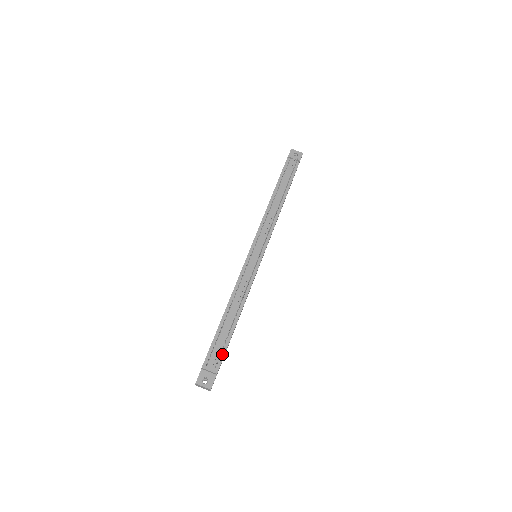
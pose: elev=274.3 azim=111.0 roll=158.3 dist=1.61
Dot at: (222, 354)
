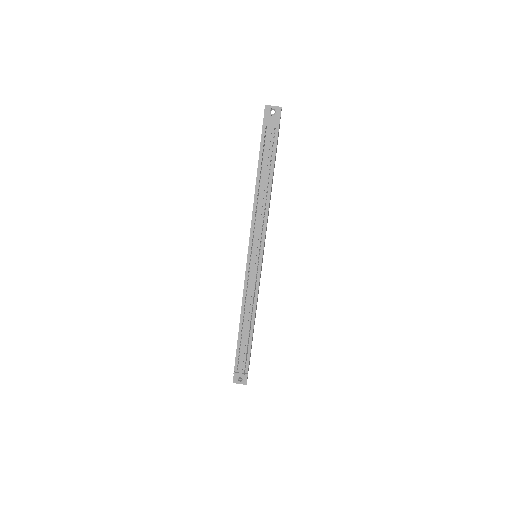
Dot at: (247, 359)
